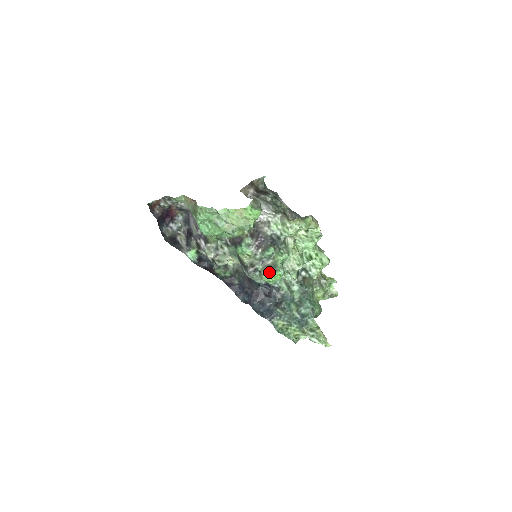
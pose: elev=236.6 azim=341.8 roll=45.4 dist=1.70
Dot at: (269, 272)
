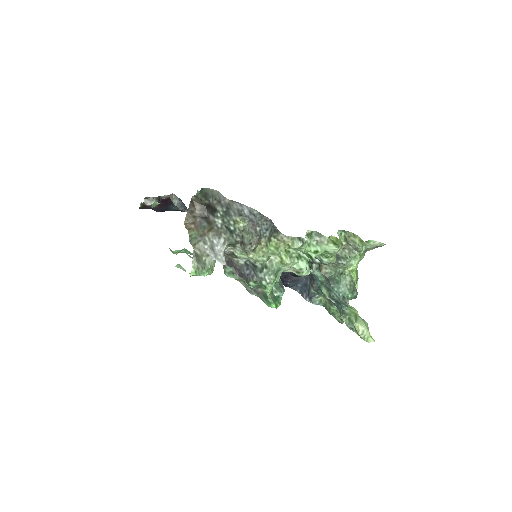
Dot at: (264, 302)
